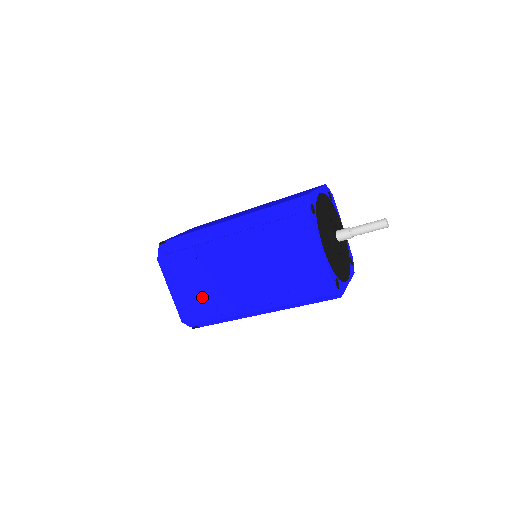
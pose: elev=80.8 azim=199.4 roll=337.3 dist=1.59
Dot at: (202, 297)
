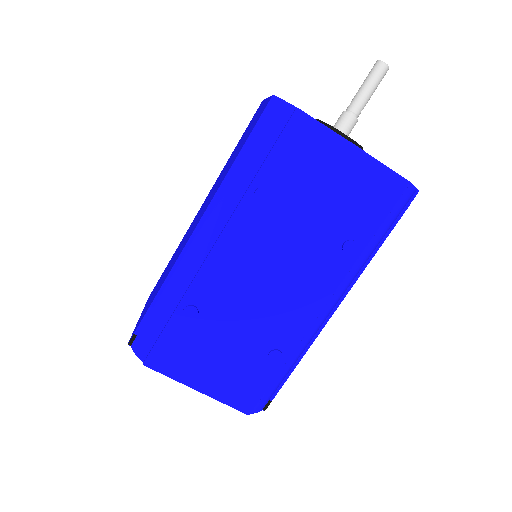
Dot at: (248, 357)
